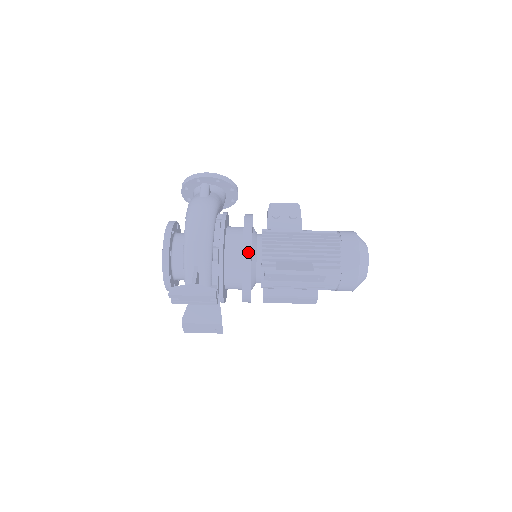
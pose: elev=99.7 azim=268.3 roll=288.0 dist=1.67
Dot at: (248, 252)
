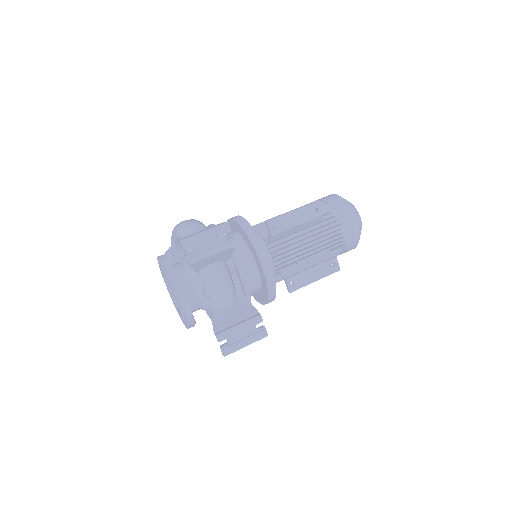
Dot at: (241, 220)
